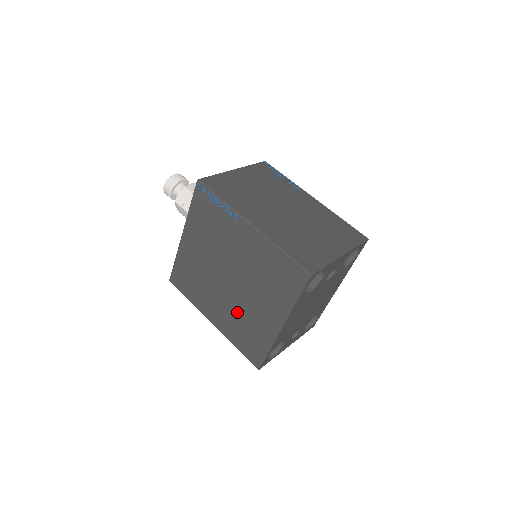
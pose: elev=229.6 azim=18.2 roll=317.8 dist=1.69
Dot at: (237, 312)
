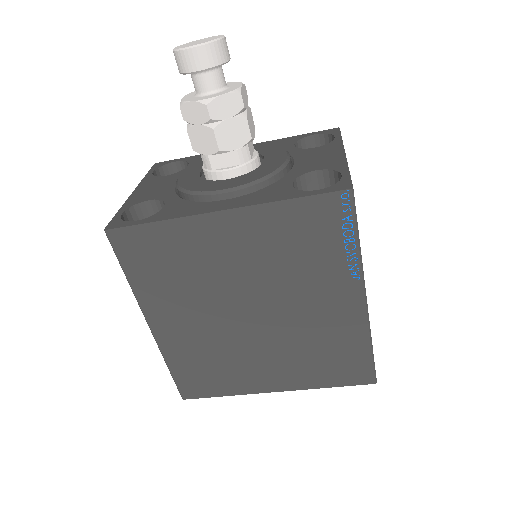
Dot at: (219, 345)
